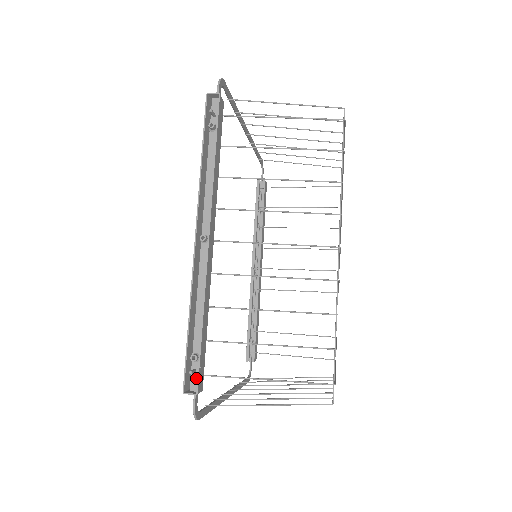
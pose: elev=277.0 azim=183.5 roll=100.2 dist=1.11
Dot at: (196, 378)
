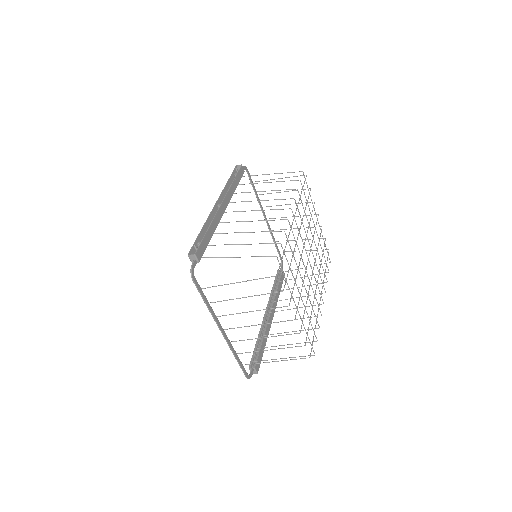
Dot at: occluded
